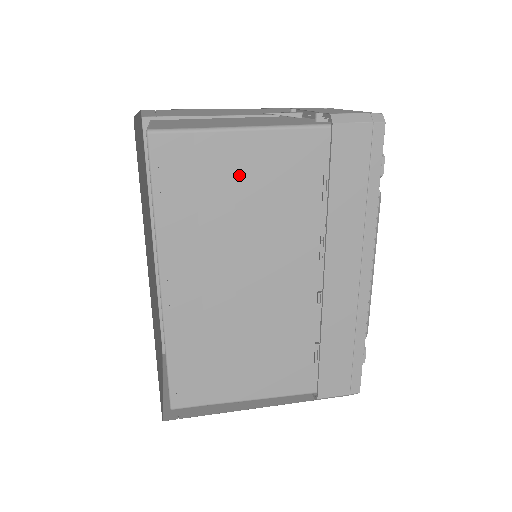
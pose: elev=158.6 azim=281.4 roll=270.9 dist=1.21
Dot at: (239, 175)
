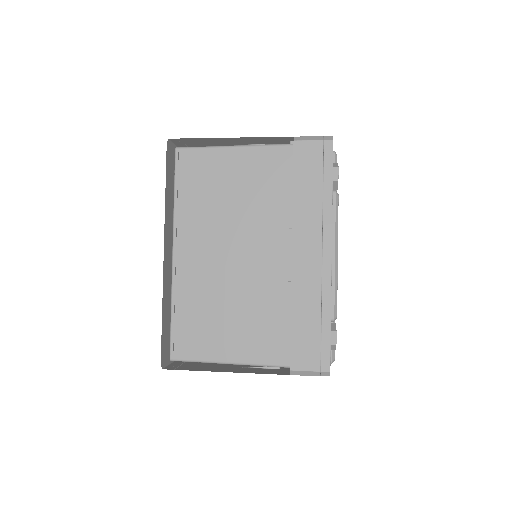
Dot at: (231, 176)
